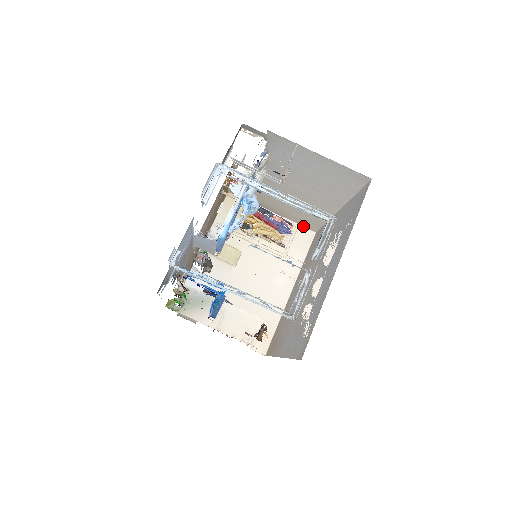
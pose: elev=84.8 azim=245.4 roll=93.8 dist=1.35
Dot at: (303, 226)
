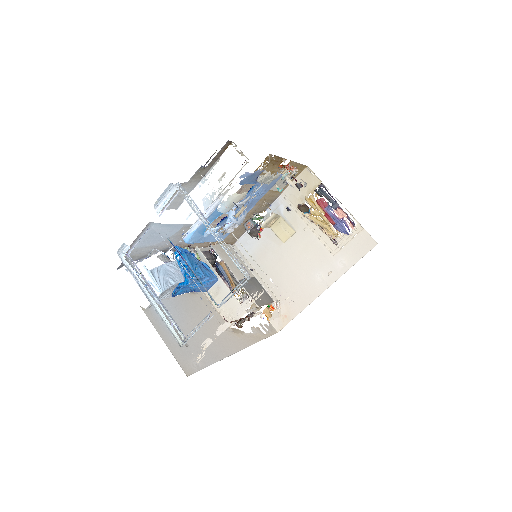
Dot at: occluded
